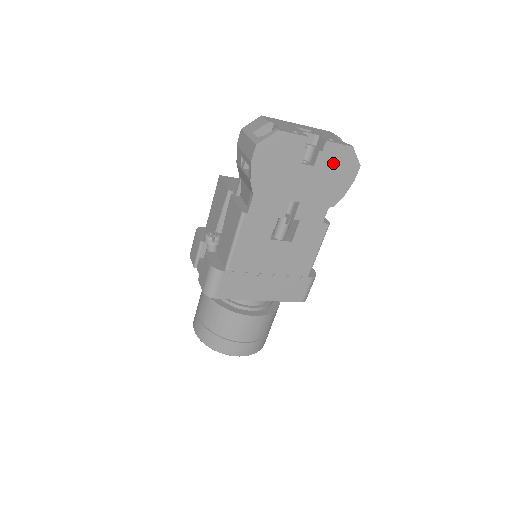
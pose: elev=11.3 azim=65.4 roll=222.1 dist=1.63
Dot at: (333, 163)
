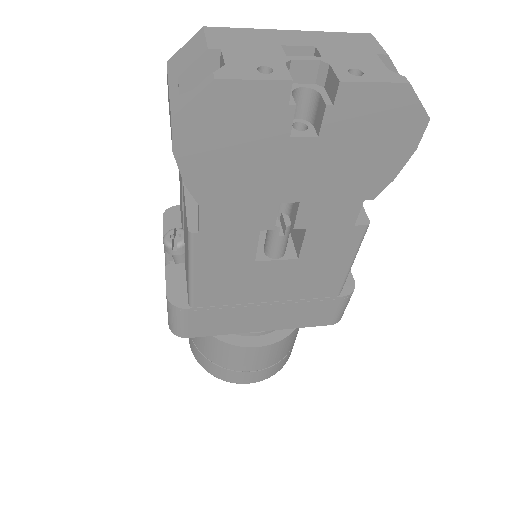
Dot at: (363, 124)
